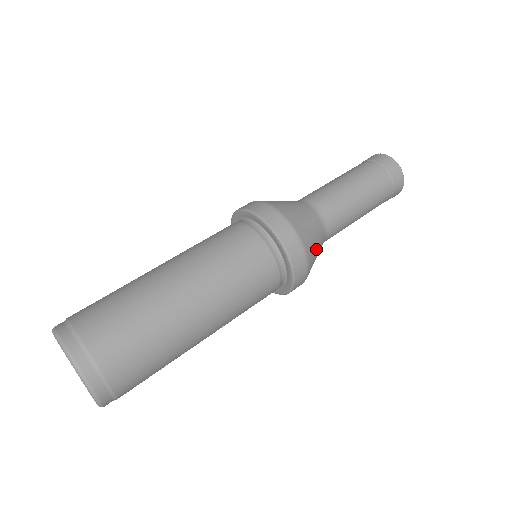
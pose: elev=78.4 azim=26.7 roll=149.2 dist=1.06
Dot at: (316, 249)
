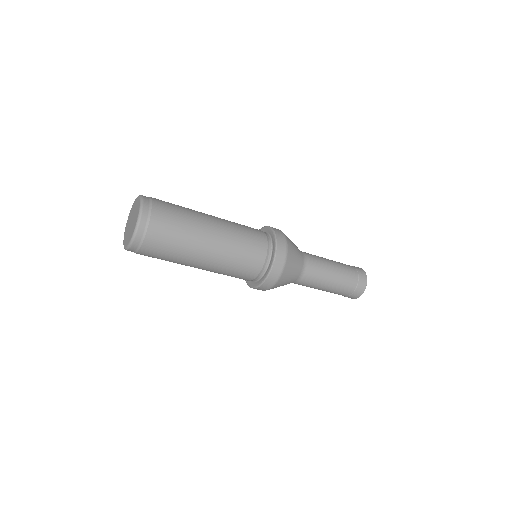
Dot at: (283, 284)
